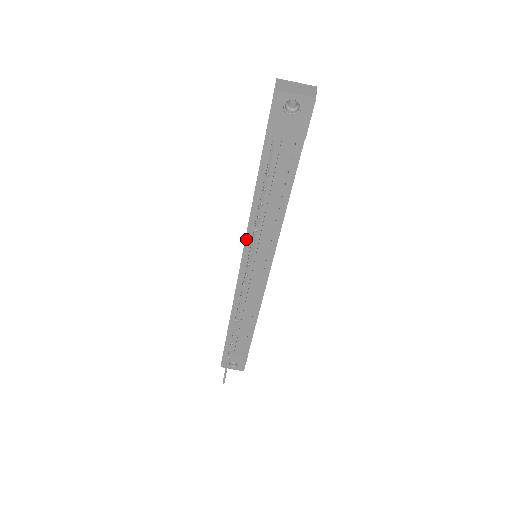
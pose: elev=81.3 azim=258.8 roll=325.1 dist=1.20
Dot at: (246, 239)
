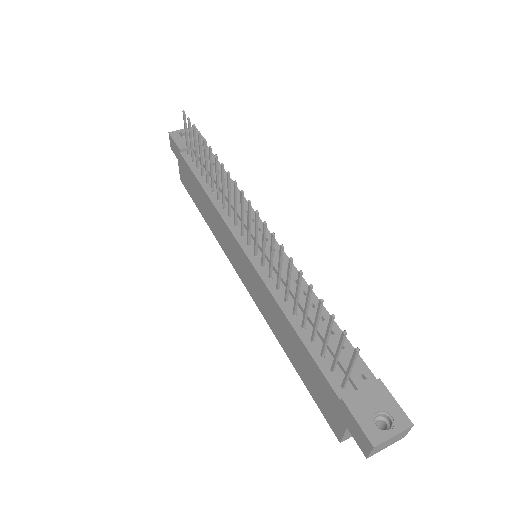
Dot at: (225, 221)
